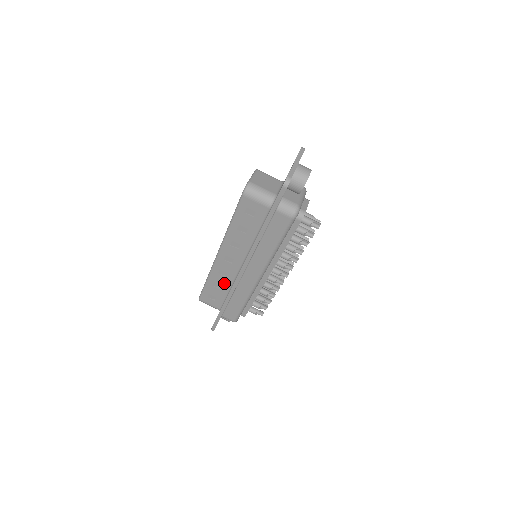
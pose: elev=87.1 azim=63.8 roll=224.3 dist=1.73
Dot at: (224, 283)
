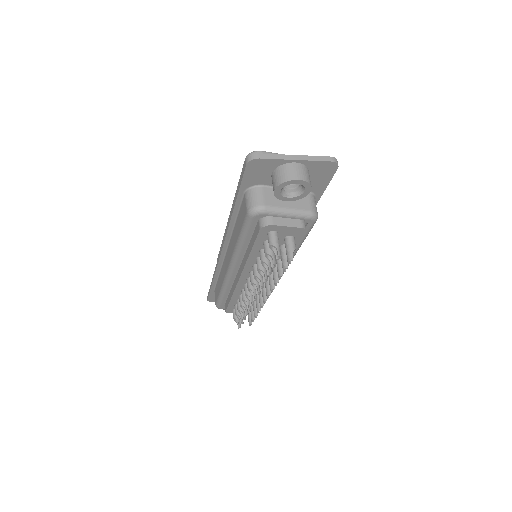
Dot at: occluded
